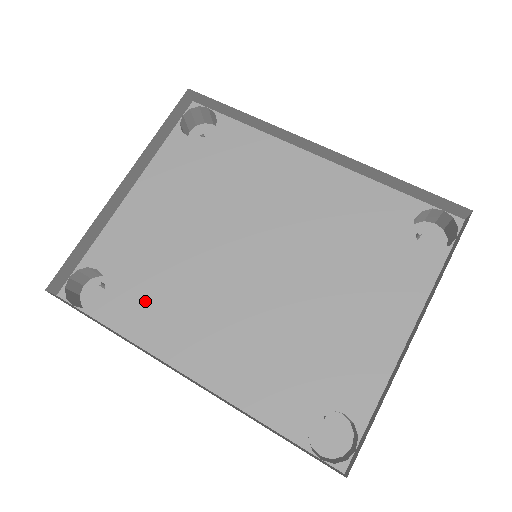
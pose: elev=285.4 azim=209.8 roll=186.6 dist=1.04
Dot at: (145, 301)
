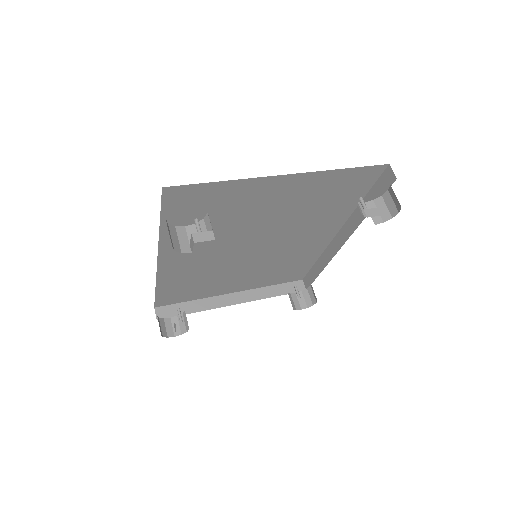
Dot at: occluded
